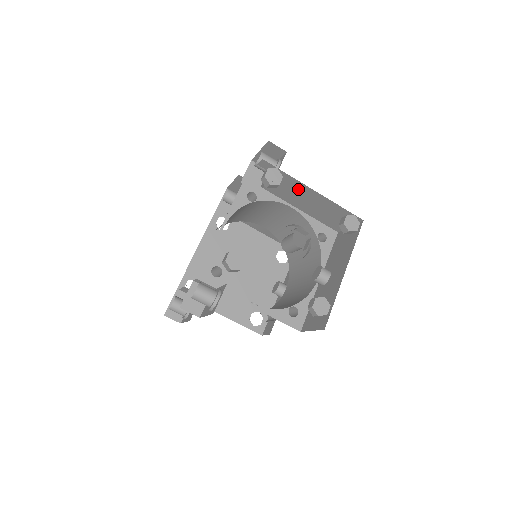
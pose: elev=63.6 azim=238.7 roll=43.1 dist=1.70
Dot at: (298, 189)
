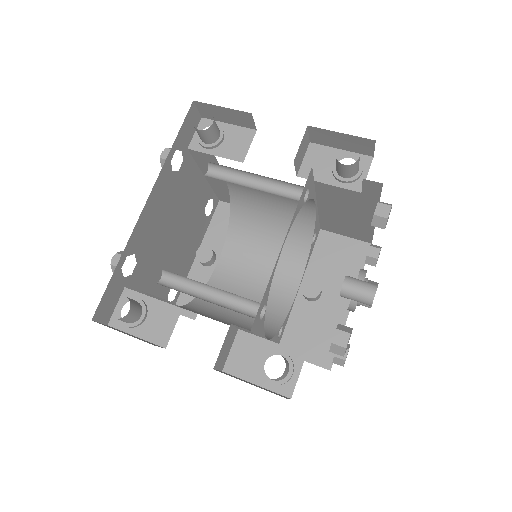
Dot at: (360, 207)
